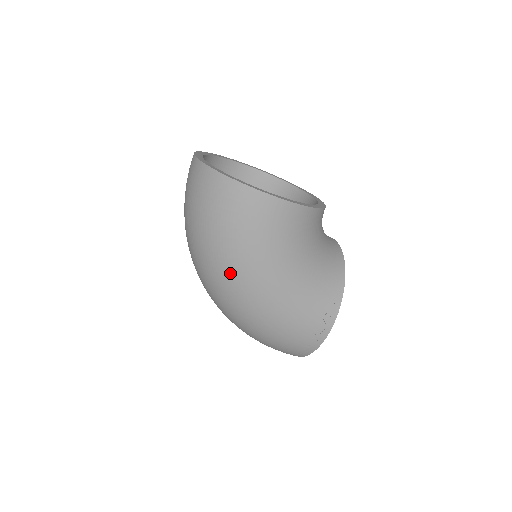
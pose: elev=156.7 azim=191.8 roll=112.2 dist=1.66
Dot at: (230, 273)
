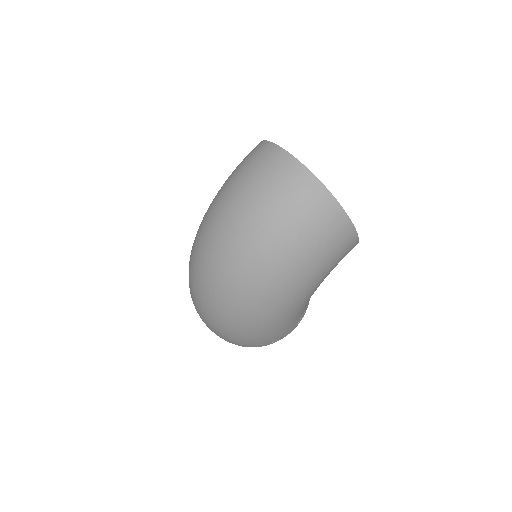
Dot at: (286, 290)
